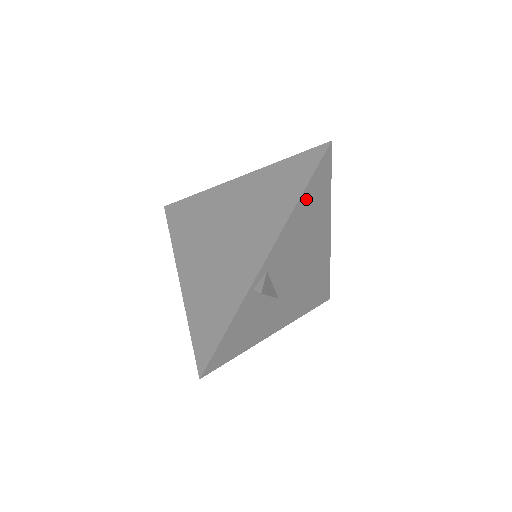
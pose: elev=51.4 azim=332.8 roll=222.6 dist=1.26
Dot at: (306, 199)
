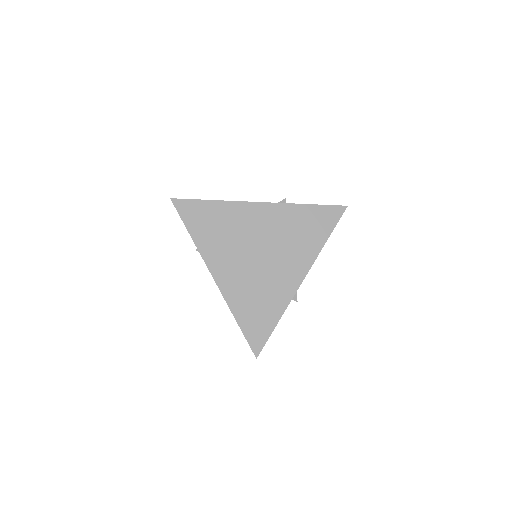
Dot at: occluded
